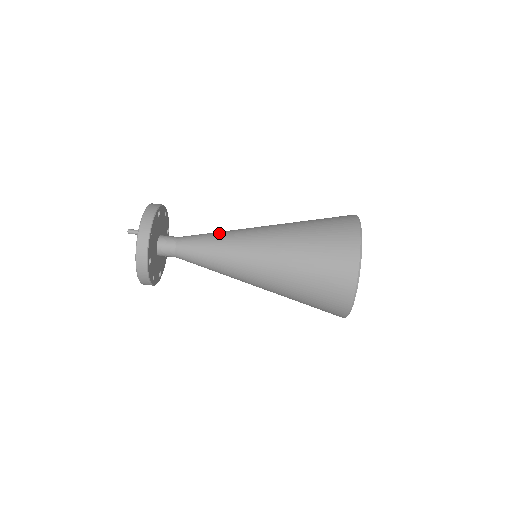
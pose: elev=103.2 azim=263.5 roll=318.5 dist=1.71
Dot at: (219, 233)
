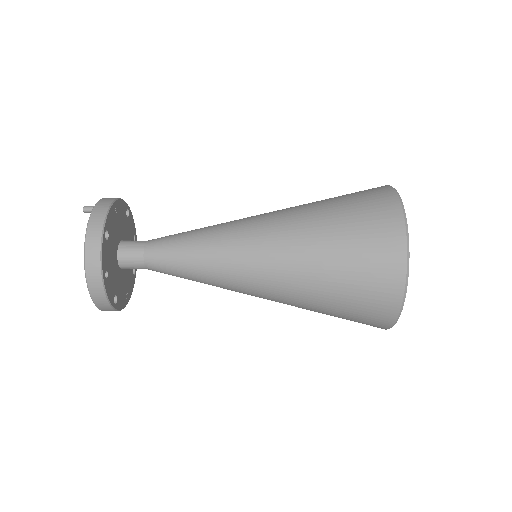
Dot at: occluded
